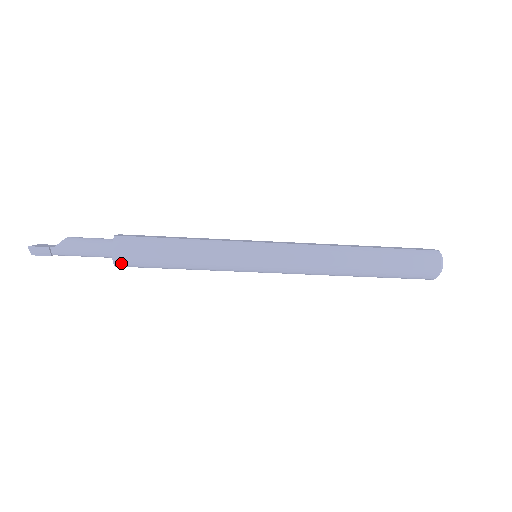
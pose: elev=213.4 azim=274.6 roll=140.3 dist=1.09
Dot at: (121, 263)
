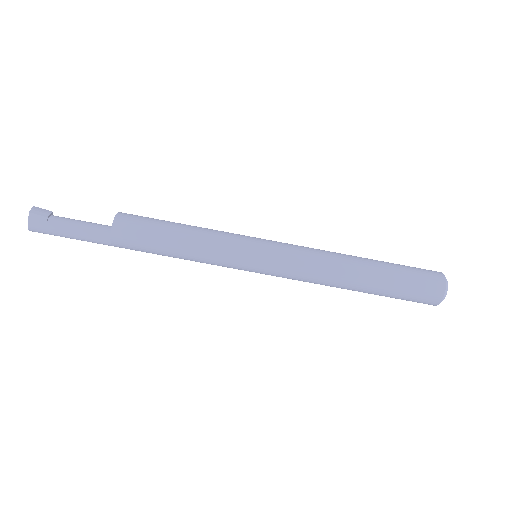
Dot at: (123, 218)
